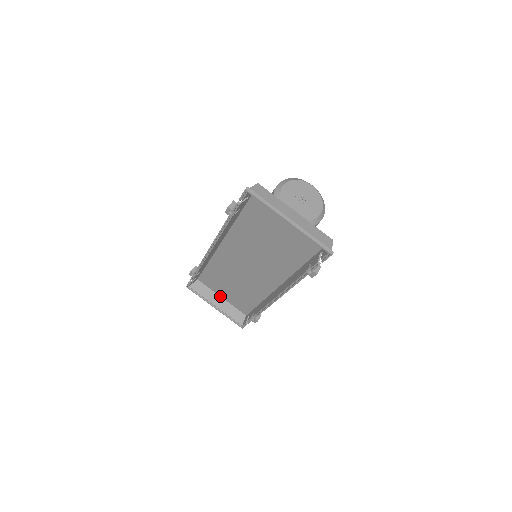
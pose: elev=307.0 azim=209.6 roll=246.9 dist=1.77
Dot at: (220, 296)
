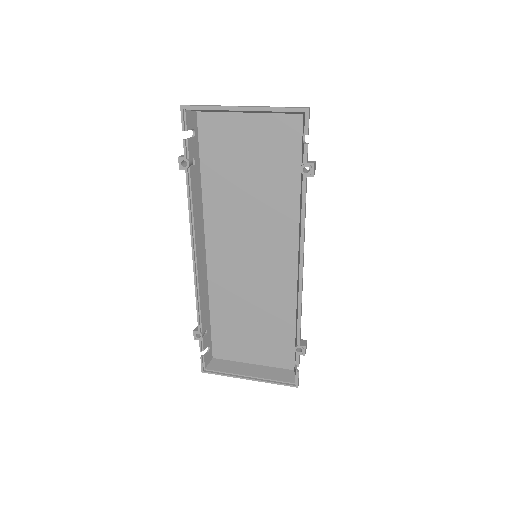
Dot at: (249, 363)
